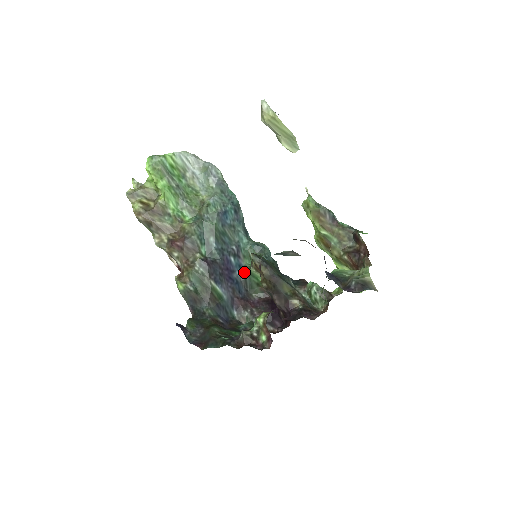
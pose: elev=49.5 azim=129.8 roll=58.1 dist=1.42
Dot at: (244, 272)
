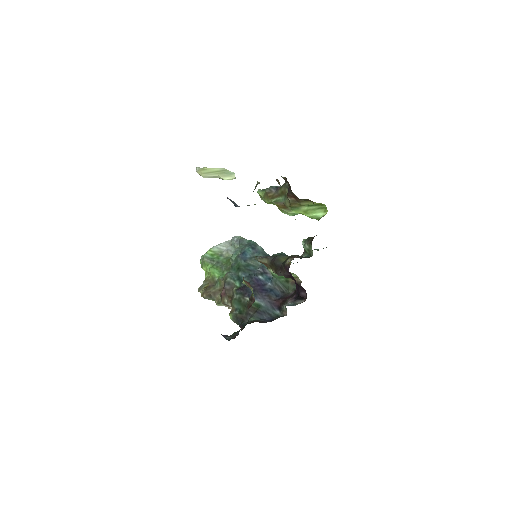
Dot at: (273, 280)
